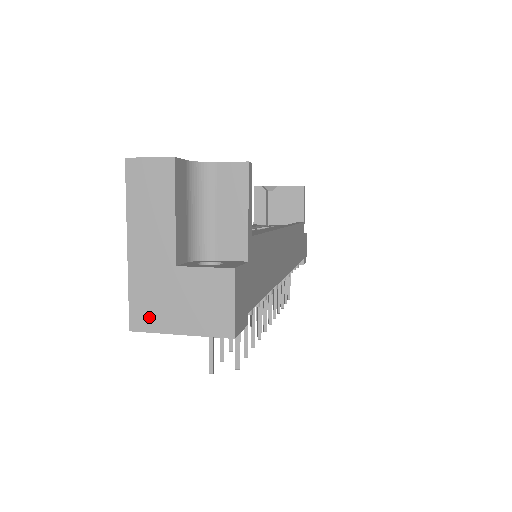
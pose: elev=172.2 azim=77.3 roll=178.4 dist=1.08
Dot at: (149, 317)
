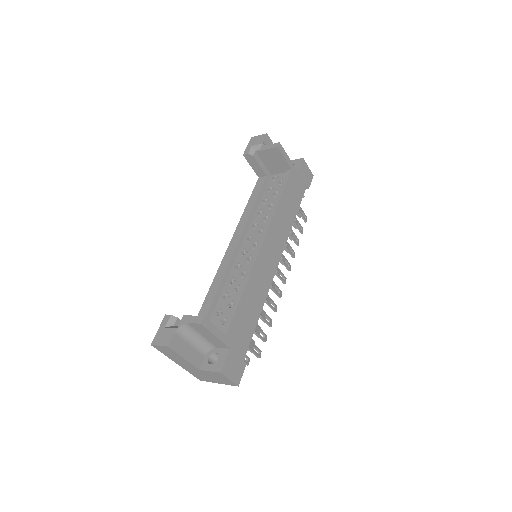
Dot at: (203, 379)
